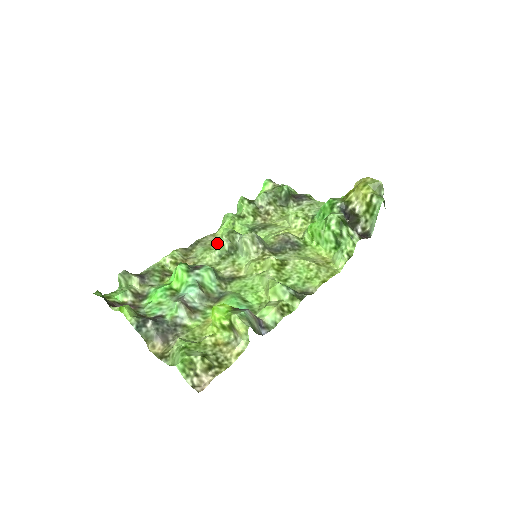
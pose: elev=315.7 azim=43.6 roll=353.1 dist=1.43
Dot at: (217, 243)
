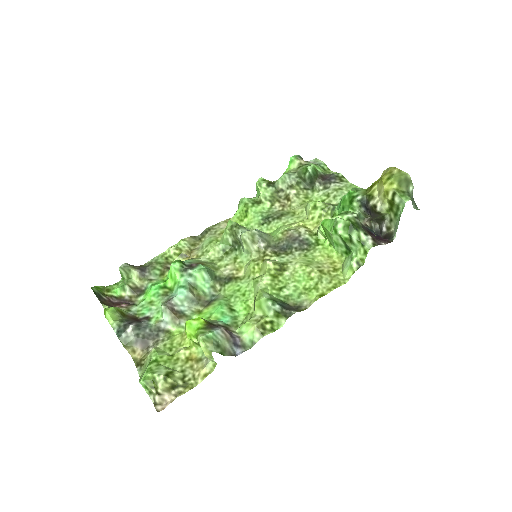
Dot at: occluded
